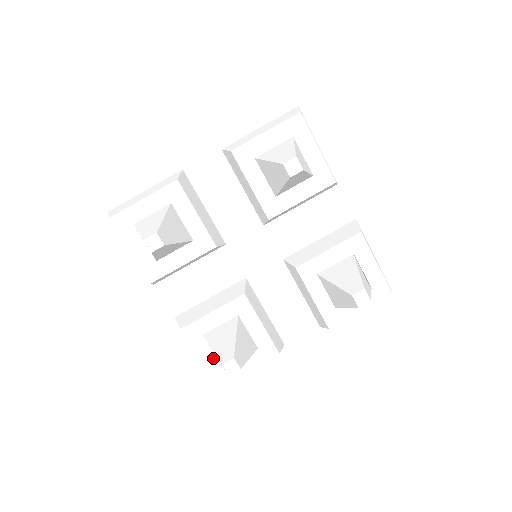
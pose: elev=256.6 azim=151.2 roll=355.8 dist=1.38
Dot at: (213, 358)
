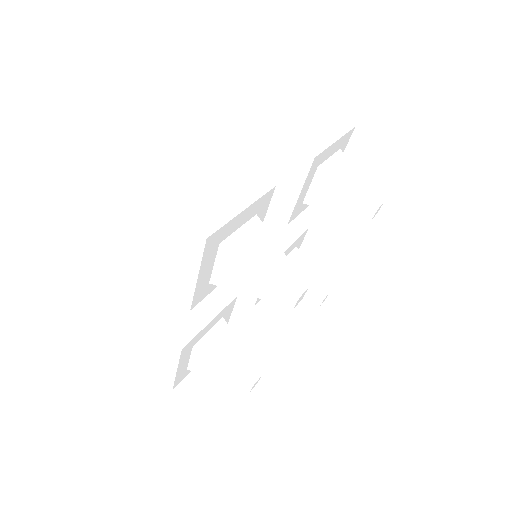
Dot at: (186, 365)
